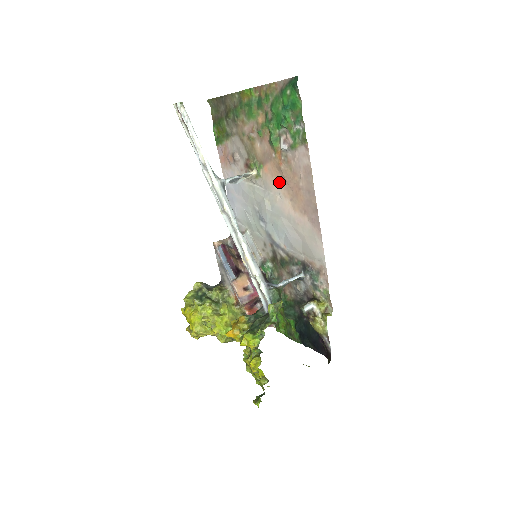
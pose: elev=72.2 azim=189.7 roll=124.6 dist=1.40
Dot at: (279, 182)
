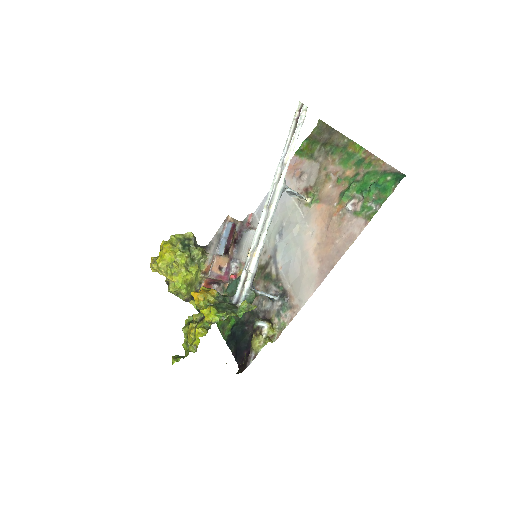
Dot at: (321, 224)
